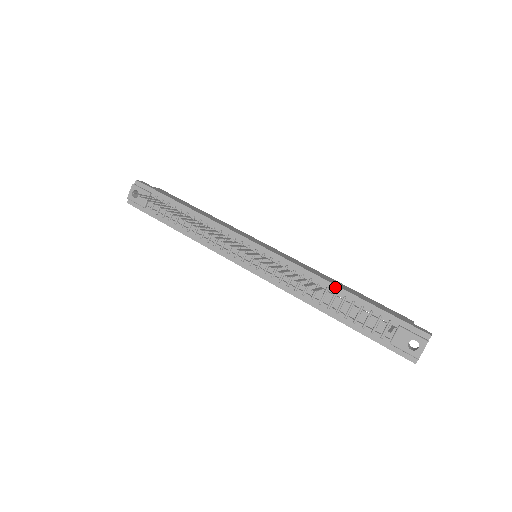
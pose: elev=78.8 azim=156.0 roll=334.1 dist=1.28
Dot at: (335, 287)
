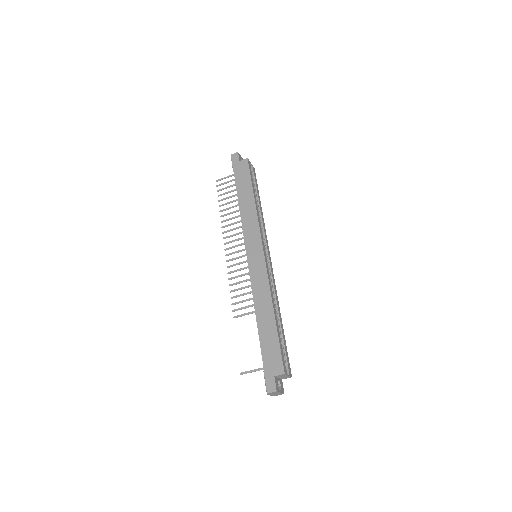
Dot at: (256, 318)
